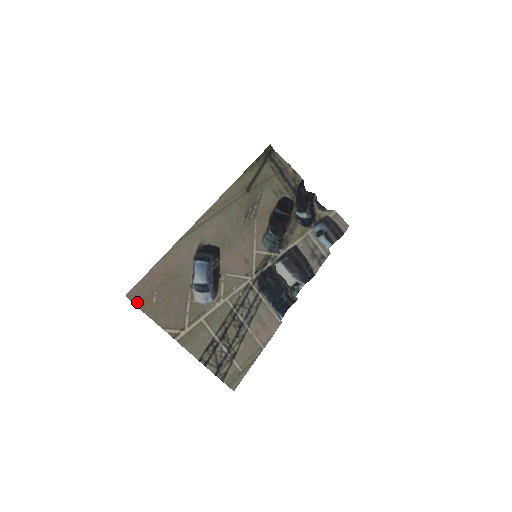
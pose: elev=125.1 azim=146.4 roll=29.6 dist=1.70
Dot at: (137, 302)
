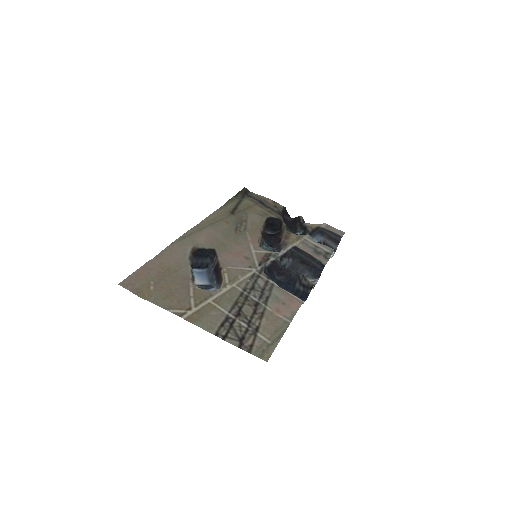
Dot at: (132, 289)
